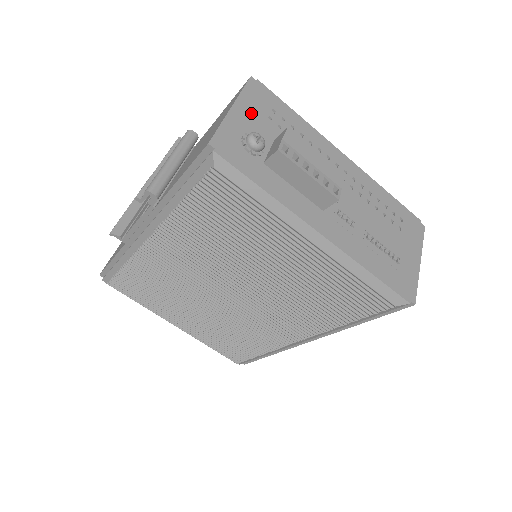
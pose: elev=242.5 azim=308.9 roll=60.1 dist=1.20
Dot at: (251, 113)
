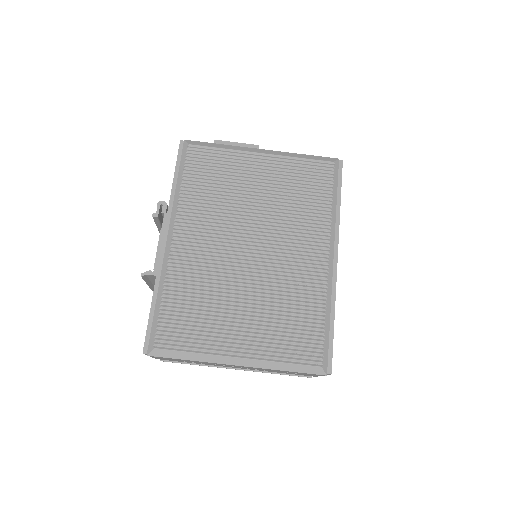
Dot at: occluded
